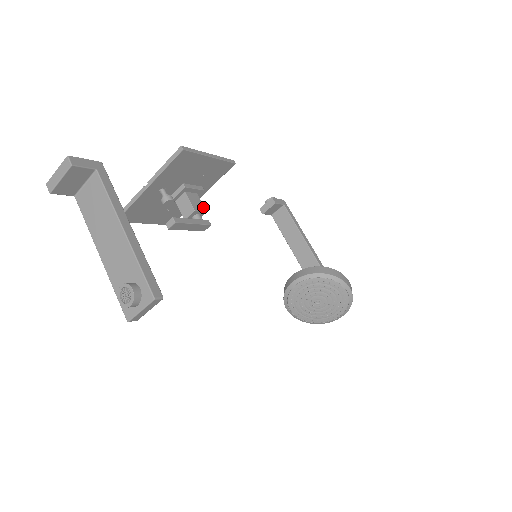
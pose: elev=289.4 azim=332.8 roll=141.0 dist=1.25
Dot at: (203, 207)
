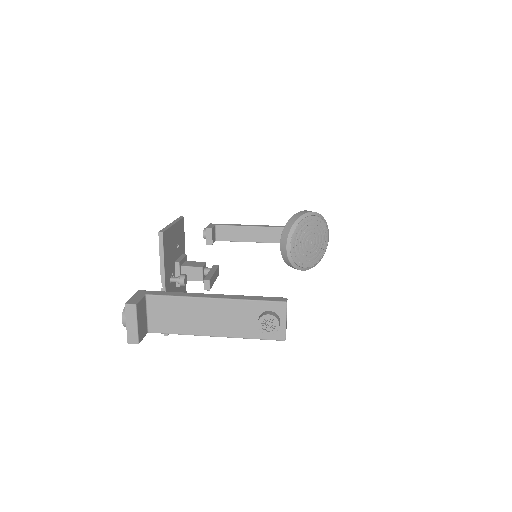
Dot at: (200, 262)
